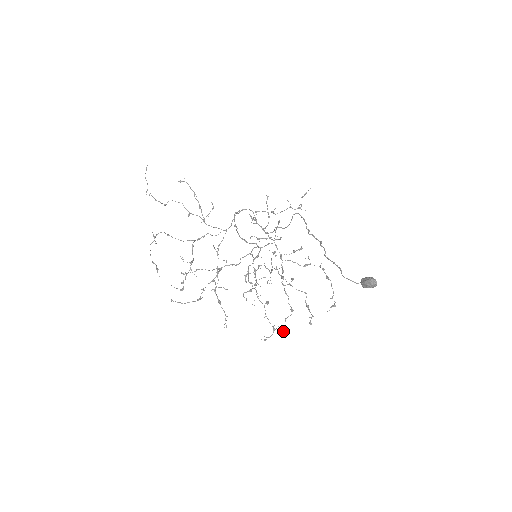
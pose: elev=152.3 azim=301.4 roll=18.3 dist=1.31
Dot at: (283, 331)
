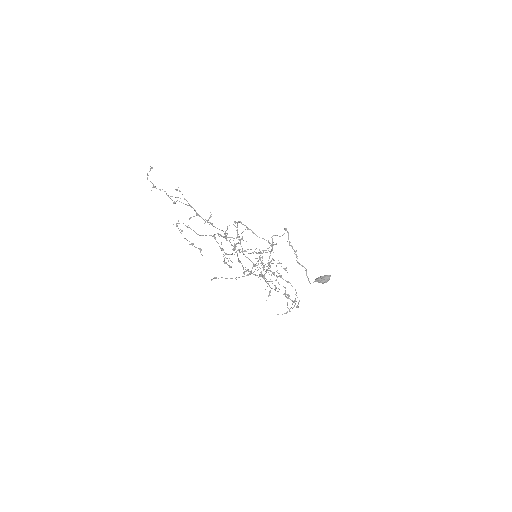
Dot at: occluded
